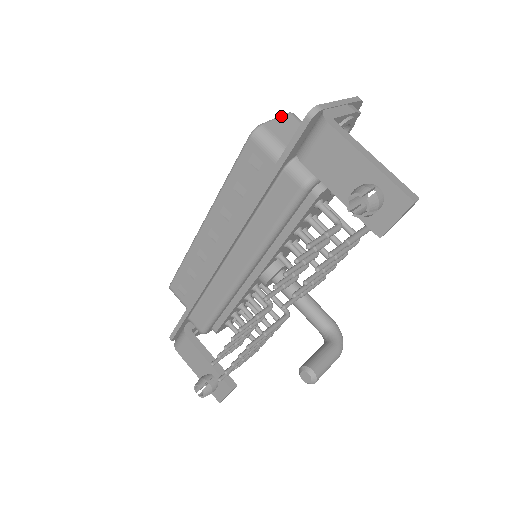
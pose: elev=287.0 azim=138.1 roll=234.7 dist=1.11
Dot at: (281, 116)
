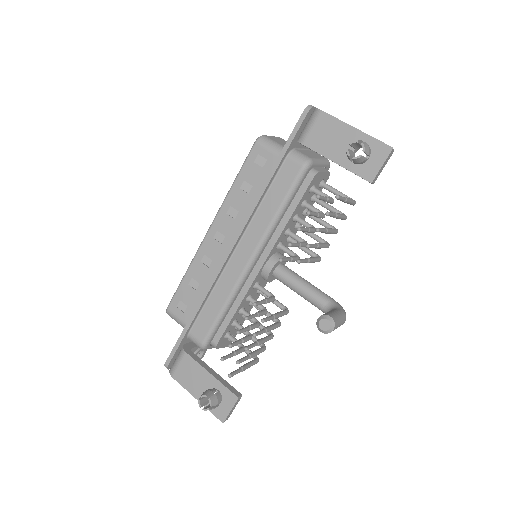
Dot at: (274, 136)
